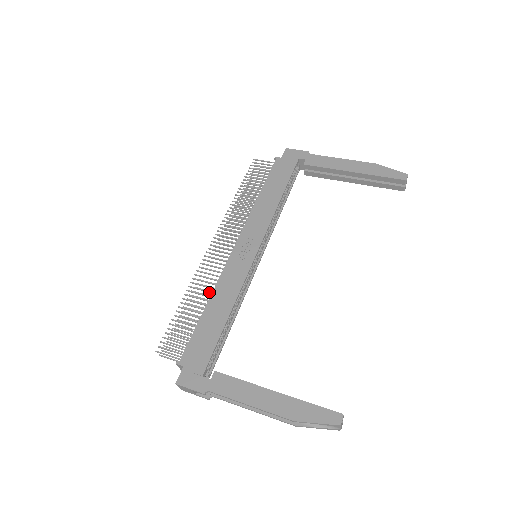
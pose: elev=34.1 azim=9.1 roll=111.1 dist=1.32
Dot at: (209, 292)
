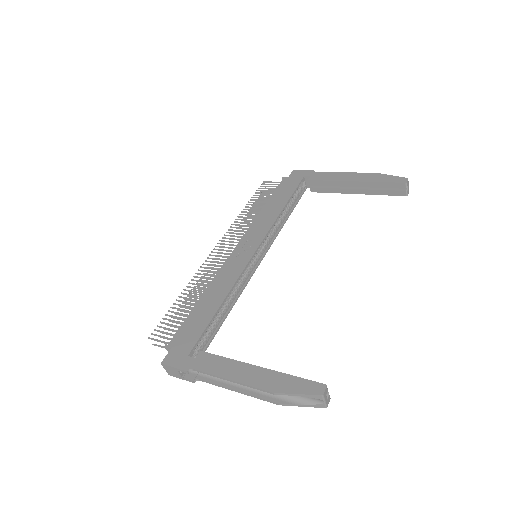
Dot at: (207, 286)
